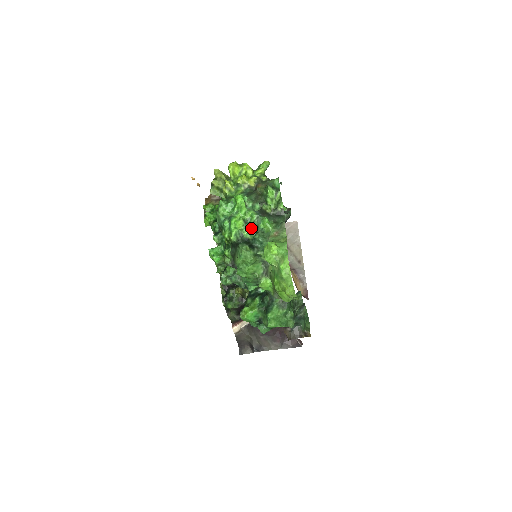
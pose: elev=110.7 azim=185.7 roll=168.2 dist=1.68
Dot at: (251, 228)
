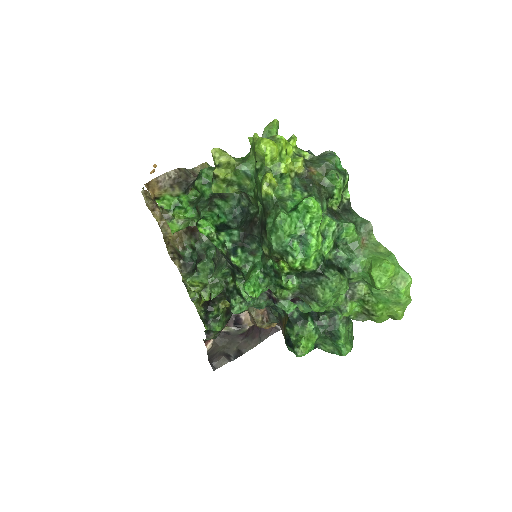
Dot at: (333, 243)
